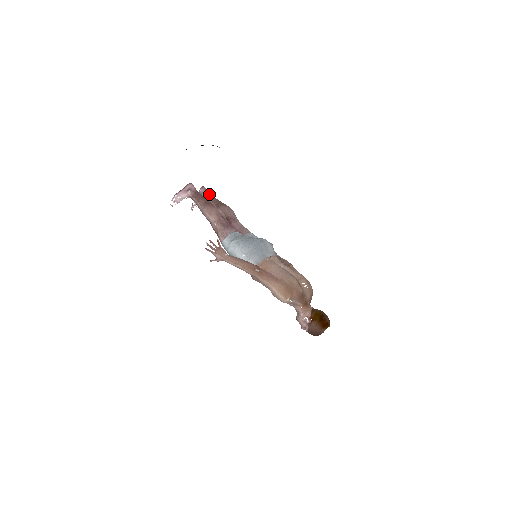
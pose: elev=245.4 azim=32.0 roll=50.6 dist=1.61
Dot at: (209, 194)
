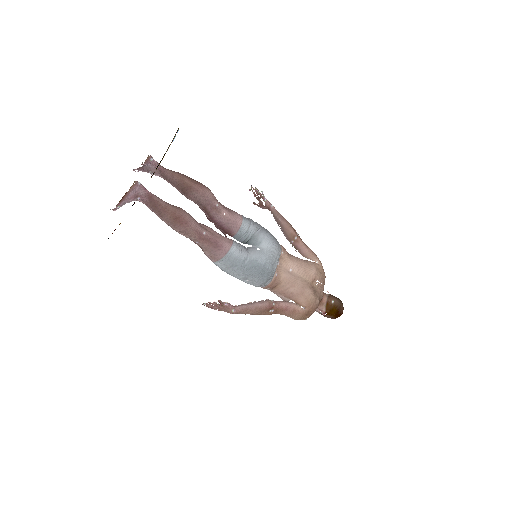
Dot at: (163, 171)
